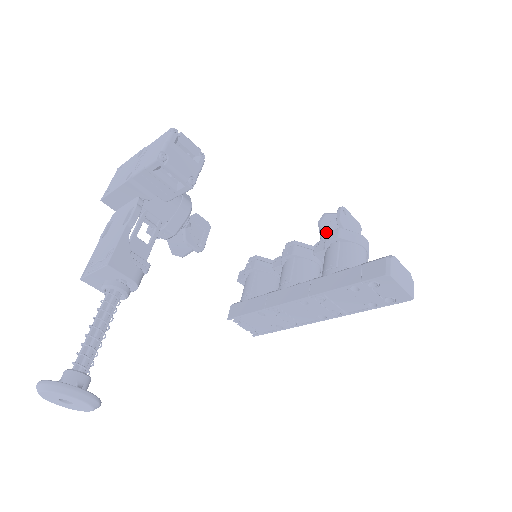
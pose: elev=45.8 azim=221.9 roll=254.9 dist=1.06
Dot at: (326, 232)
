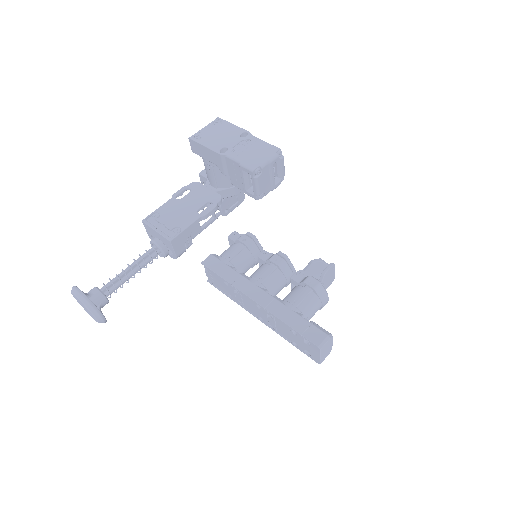
Dot at: (310, 269)
